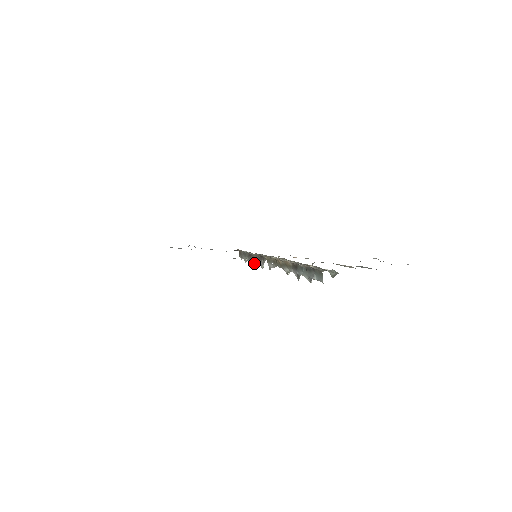
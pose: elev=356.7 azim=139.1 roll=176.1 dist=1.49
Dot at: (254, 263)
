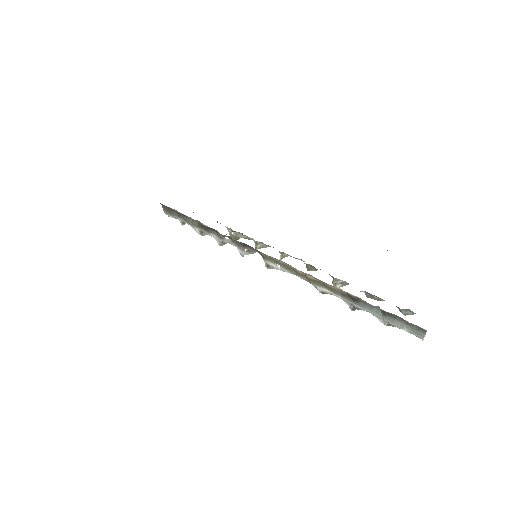
Dot at: (219, 242)
